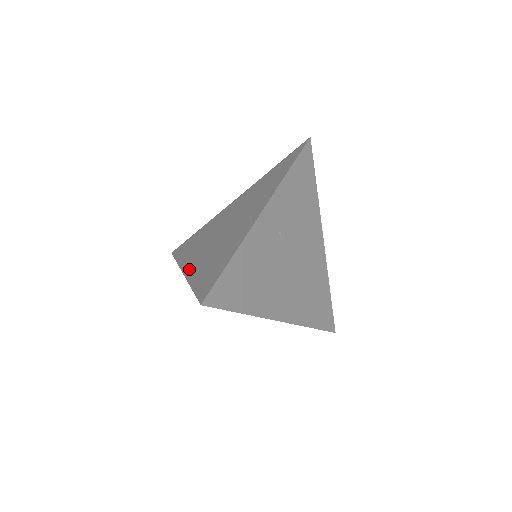
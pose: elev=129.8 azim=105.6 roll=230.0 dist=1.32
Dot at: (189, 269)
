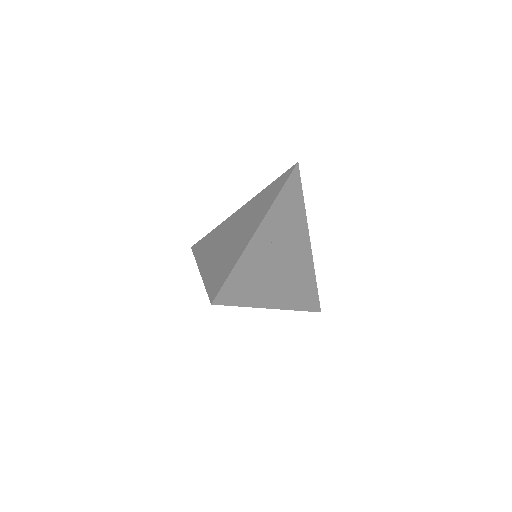
Dot at: (204, 269)
